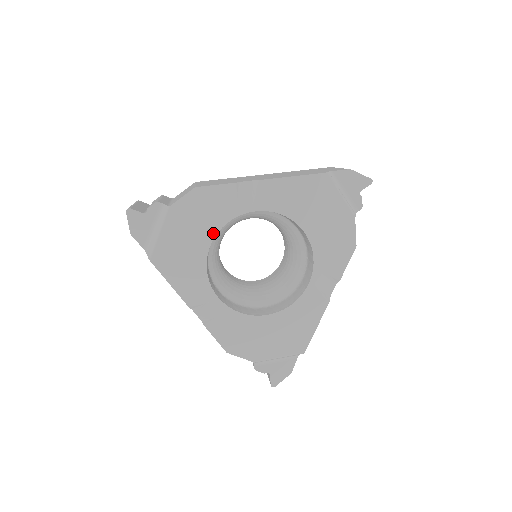
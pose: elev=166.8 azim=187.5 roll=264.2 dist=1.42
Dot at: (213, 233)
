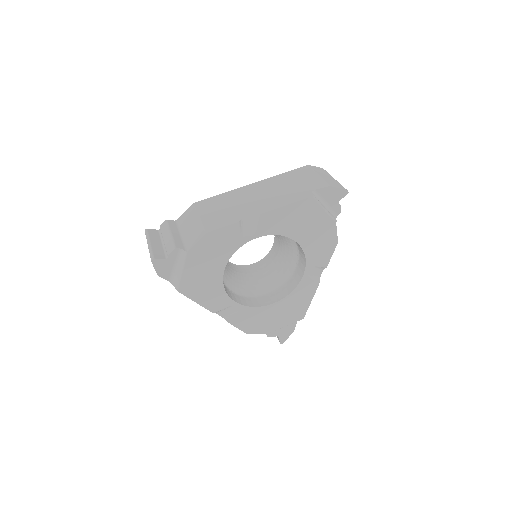
Dot at: (225, 261)
